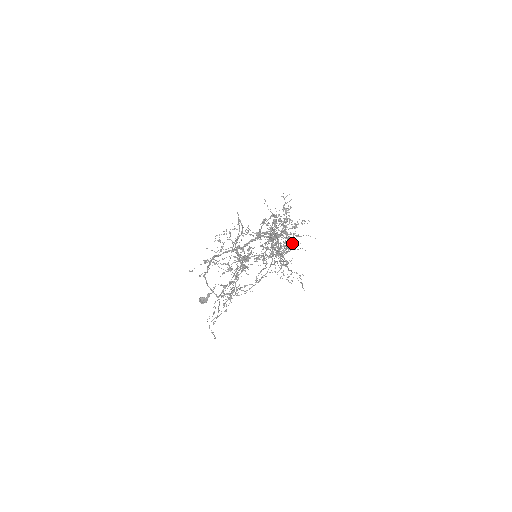
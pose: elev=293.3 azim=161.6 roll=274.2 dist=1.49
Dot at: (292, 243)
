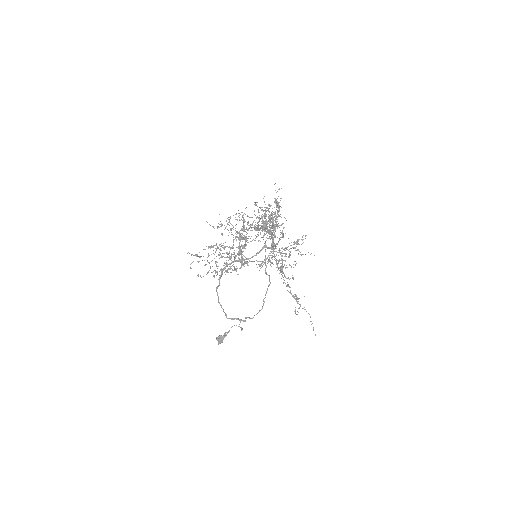
Dot at: occluded
